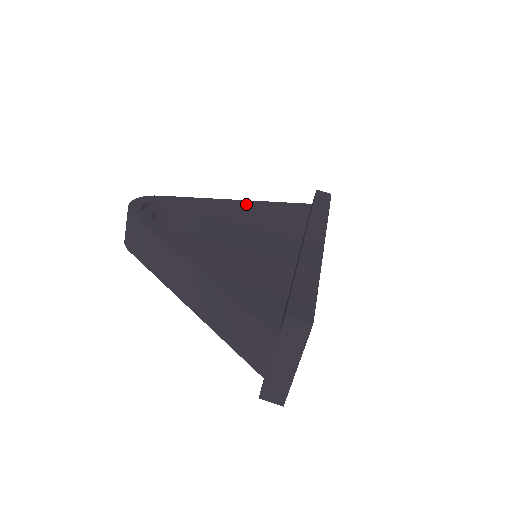
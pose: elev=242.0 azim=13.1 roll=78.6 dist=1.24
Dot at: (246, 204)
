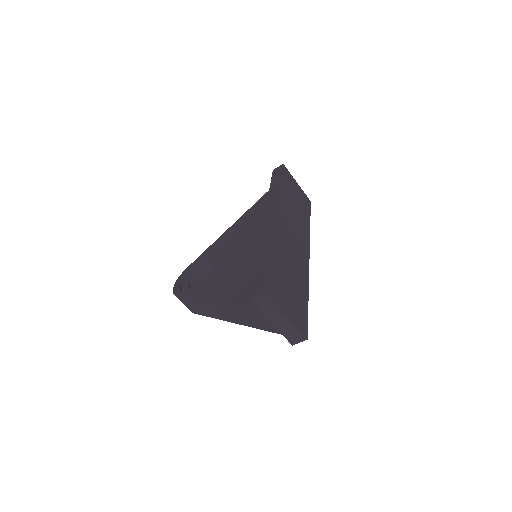
Dot at: (237, 224)
